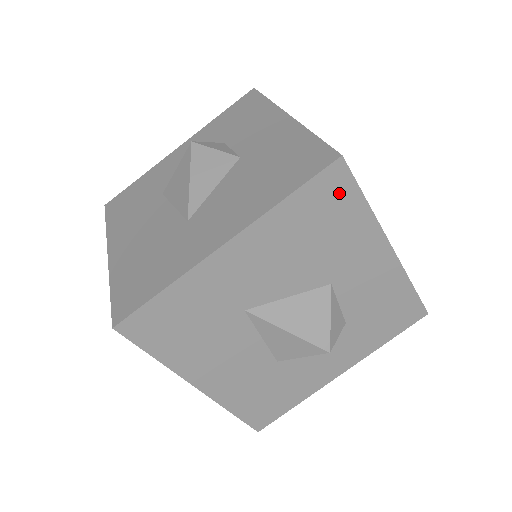
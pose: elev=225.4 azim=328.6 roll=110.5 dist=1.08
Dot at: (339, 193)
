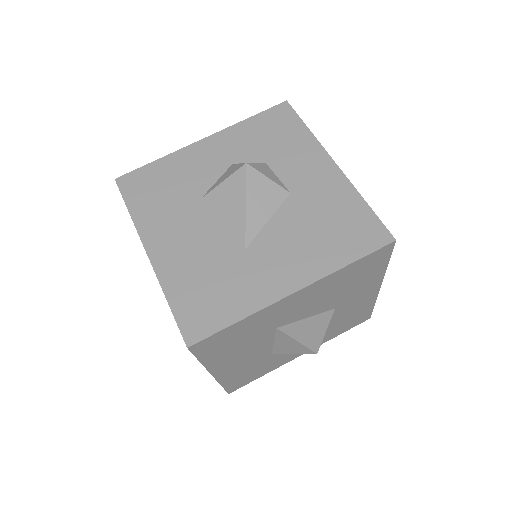
Dot at: (378, 260)
